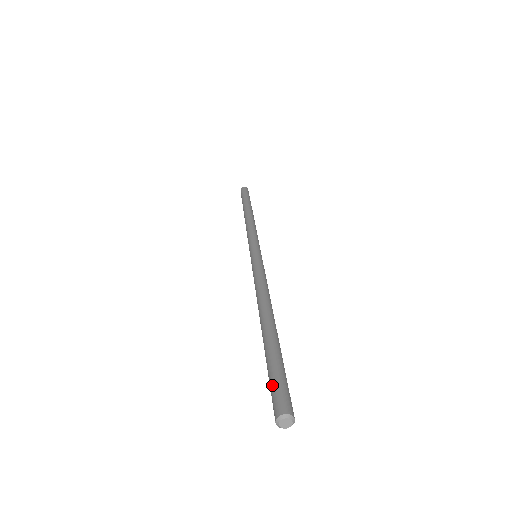
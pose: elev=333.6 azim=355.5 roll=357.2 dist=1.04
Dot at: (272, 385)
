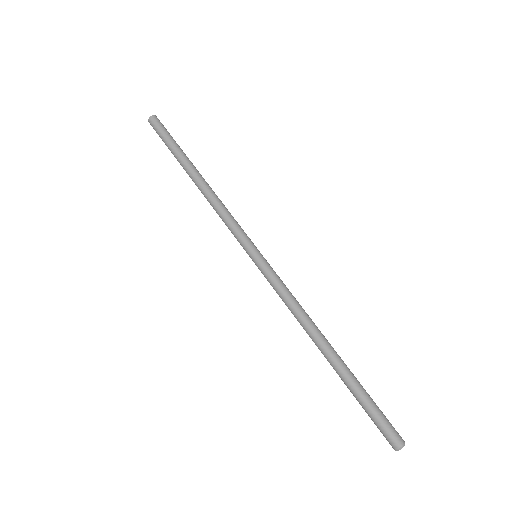
Dot at: (381, 420)
